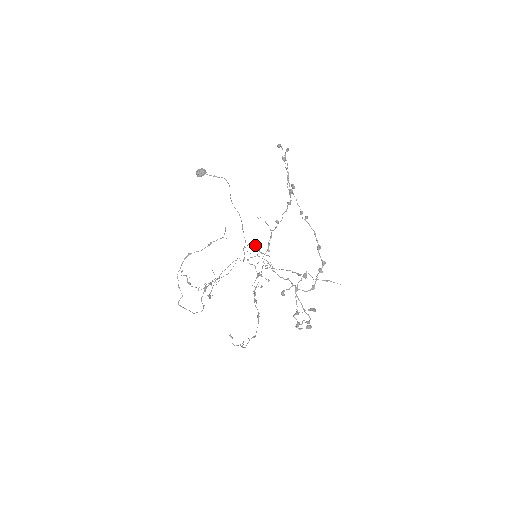
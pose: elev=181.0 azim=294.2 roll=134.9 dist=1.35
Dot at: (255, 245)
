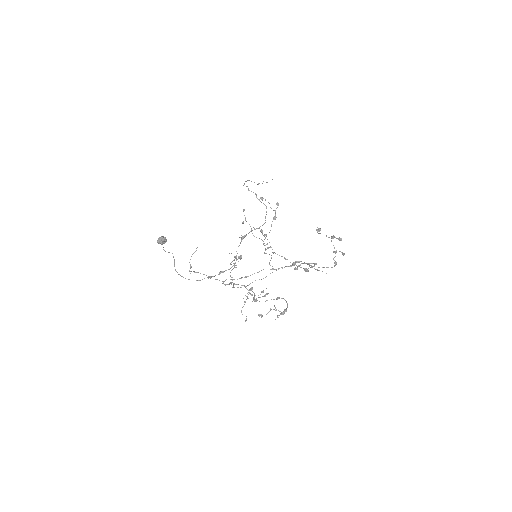
Dot at: (233, 279)
